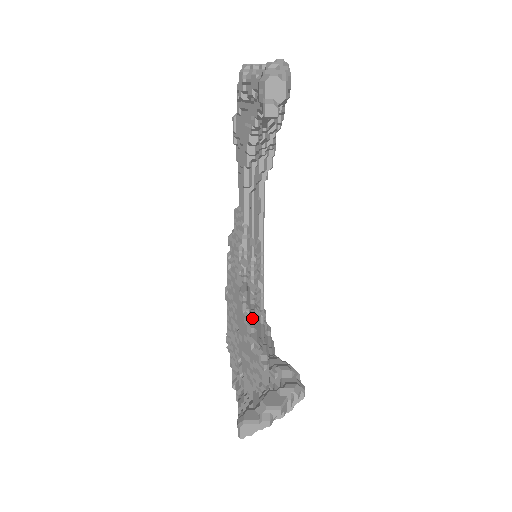
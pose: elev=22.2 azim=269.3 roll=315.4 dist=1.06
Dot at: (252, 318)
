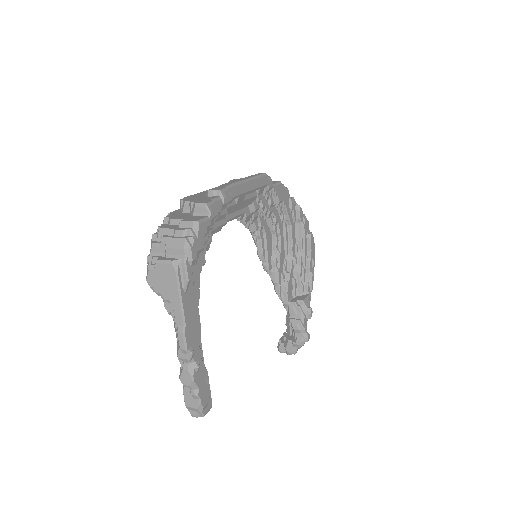
Dot at: (273, 270)
